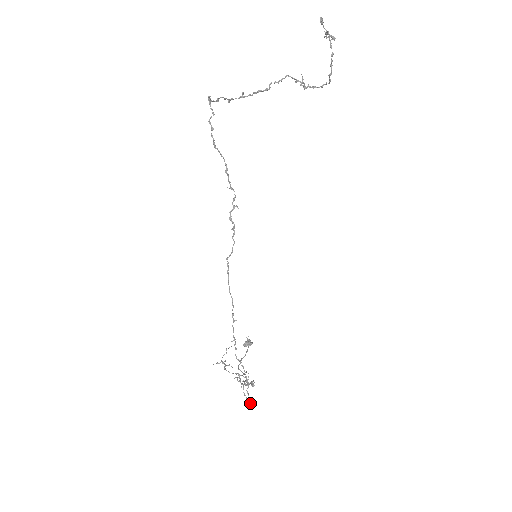
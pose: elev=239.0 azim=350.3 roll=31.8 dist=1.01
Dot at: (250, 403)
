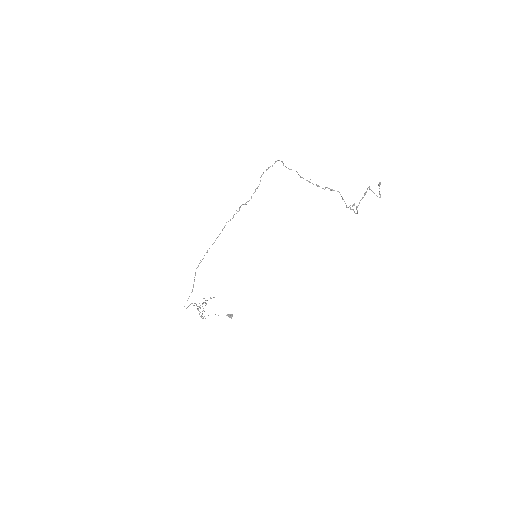
Dot at: occluded
